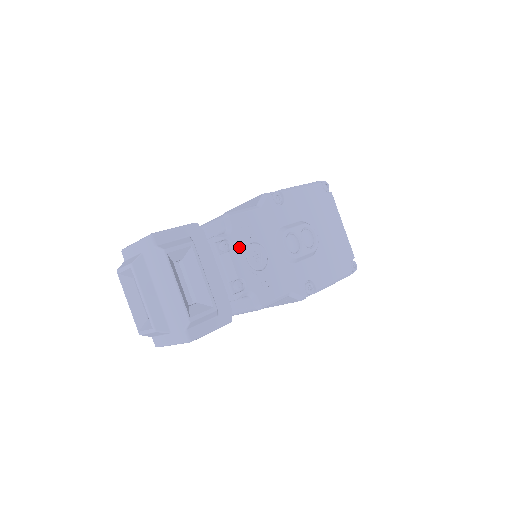
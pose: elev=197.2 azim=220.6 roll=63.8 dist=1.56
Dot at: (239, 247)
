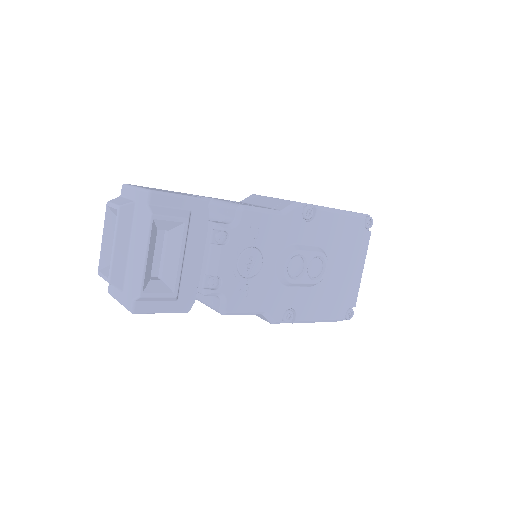
Dot at: (236, 245)
